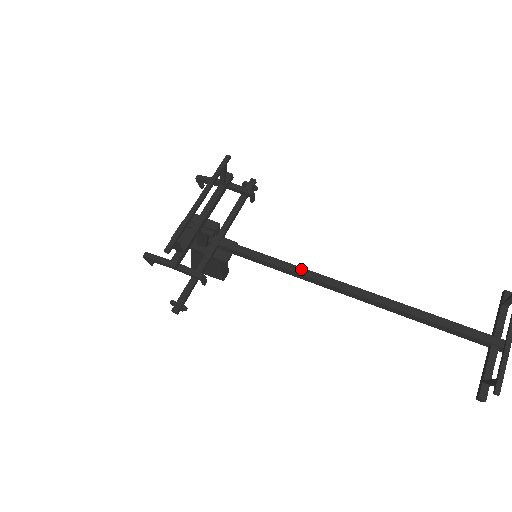
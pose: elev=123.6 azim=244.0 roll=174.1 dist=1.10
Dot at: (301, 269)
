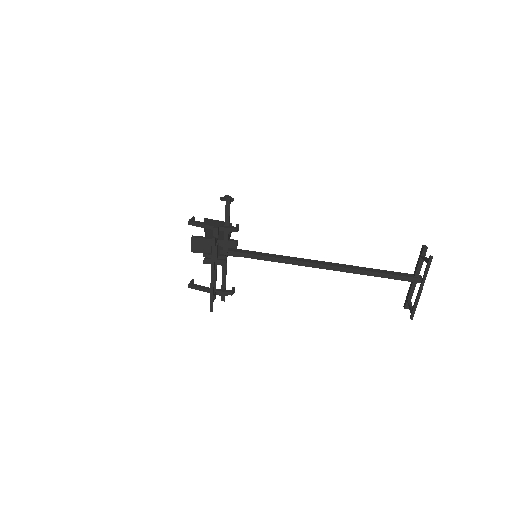
Dot at: (289, 261)
